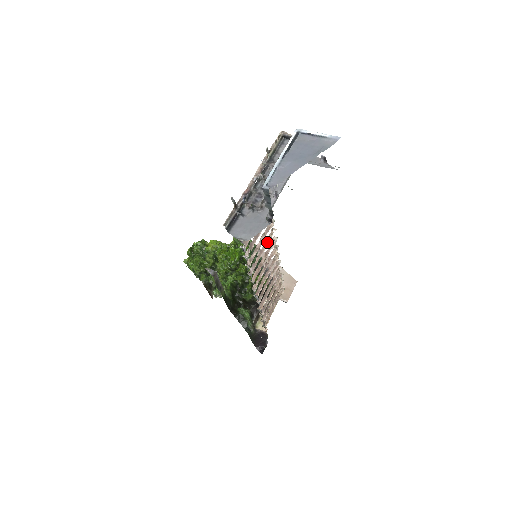
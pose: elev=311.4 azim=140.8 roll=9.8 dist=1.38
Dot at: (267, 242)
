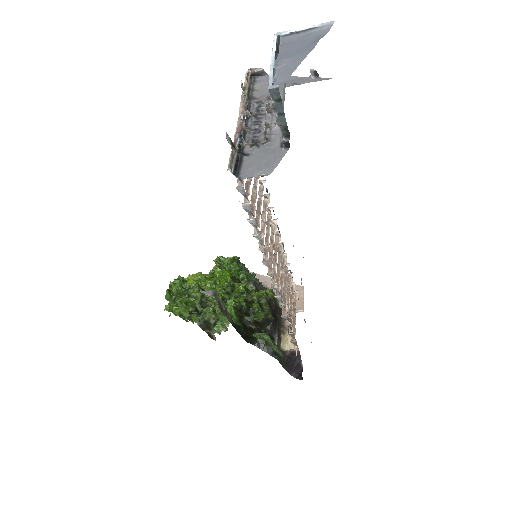
Dot at: (268, 224)
